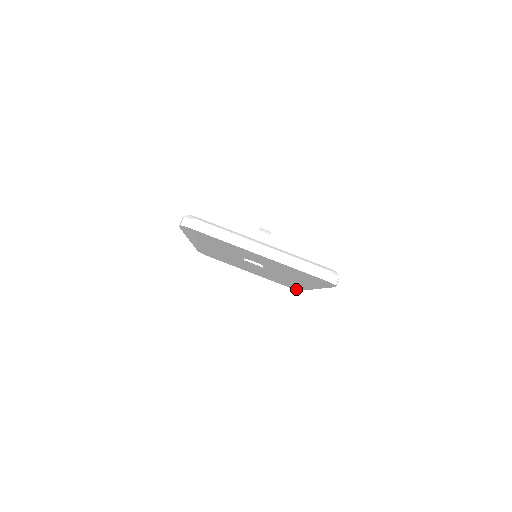
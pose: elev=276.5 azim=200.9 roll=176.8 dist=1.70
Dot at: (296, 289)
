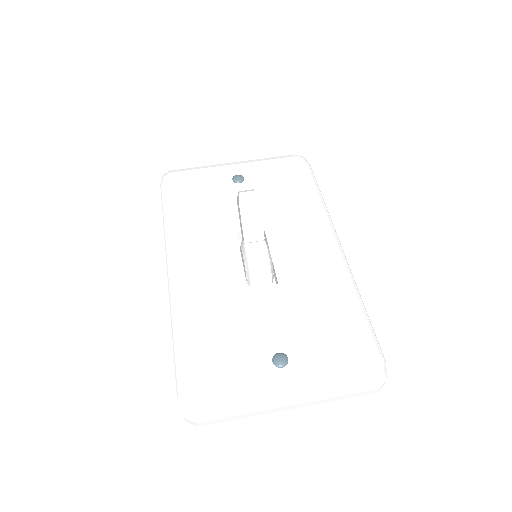
Dot at: occluded
